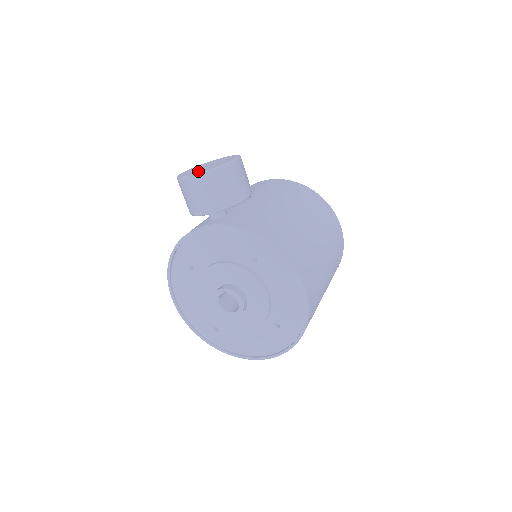
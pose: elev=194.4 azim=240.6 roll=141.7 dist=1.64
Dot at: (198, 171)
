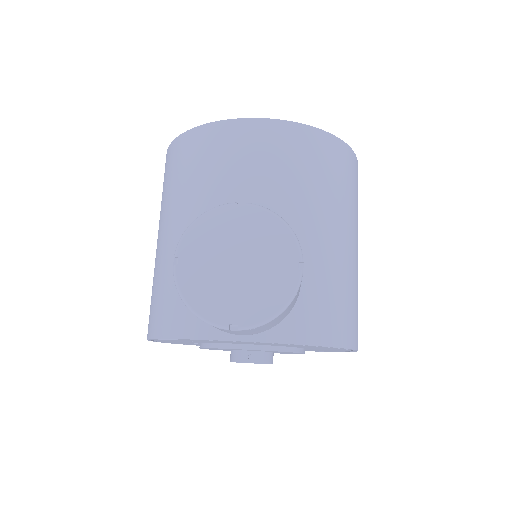
Dot at: (238, 309)
